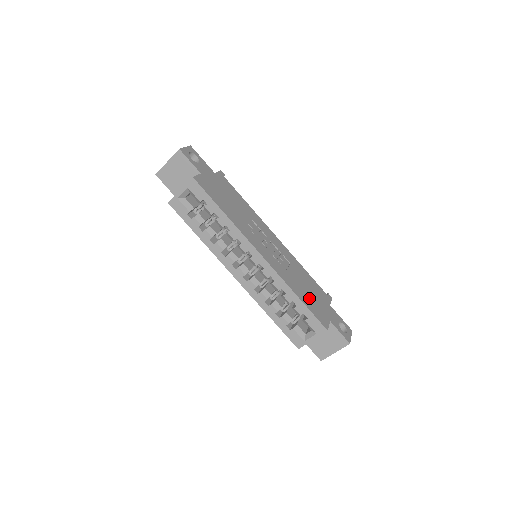
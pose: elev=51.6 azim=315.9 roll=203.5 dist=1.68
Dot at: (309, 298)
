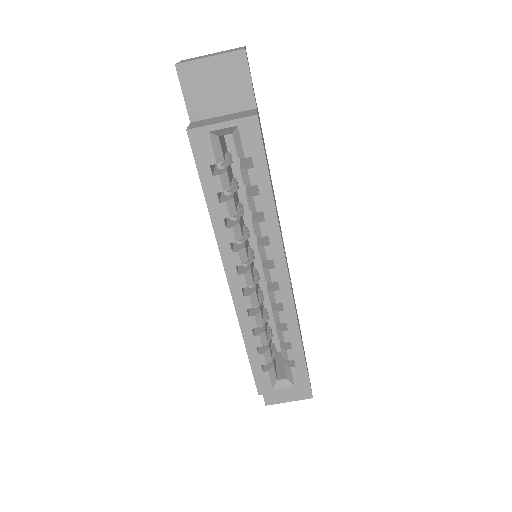
Dot at: occluded
